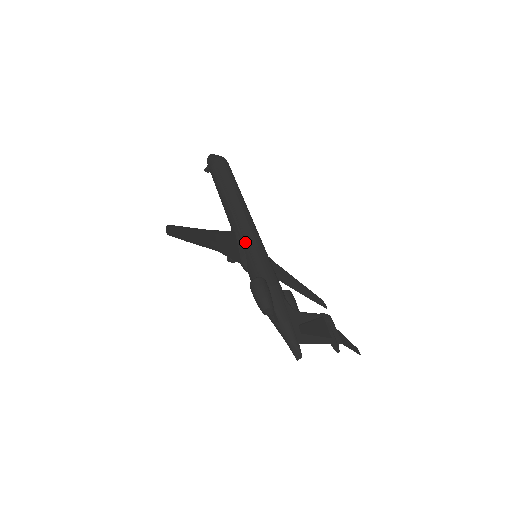
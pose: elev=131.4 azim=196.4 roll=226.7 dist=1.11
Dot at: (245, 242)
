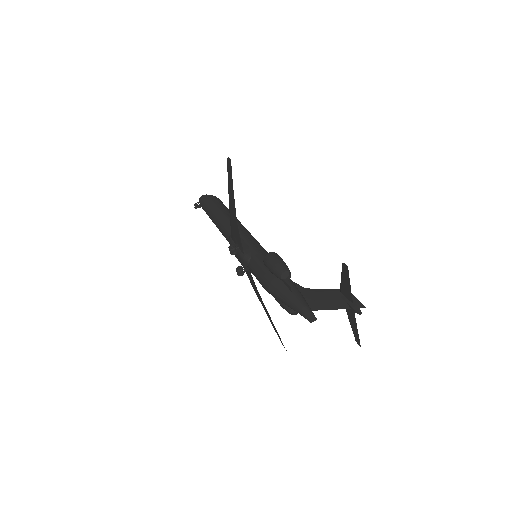
Dot at: (249, 241)
